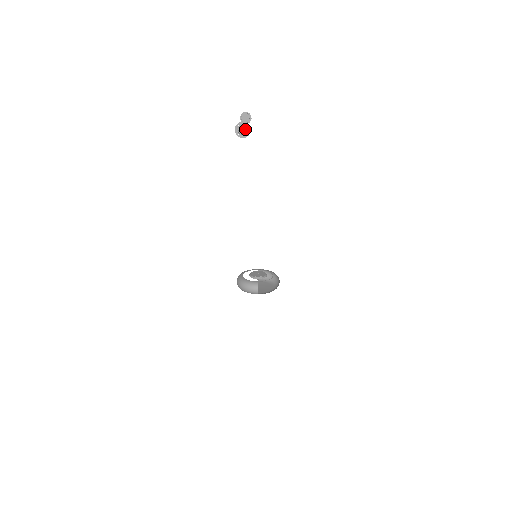
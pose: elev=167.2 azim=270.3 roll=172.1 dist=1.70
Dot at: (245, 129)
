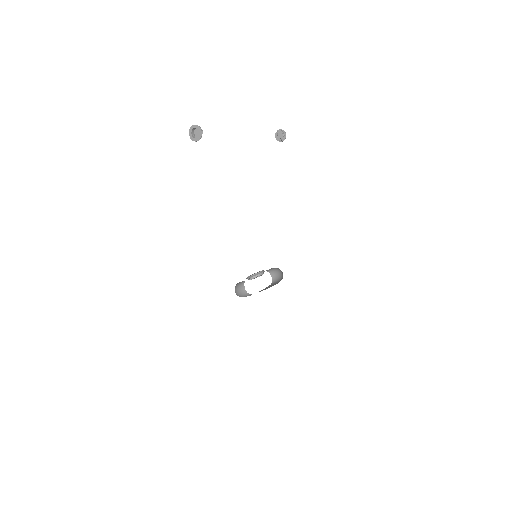
Dot at: (199, 131)
